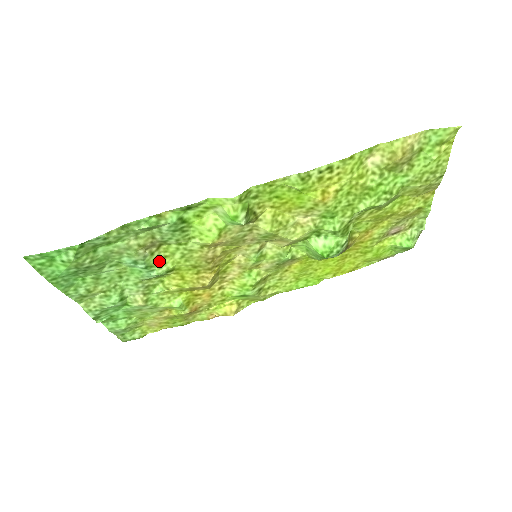
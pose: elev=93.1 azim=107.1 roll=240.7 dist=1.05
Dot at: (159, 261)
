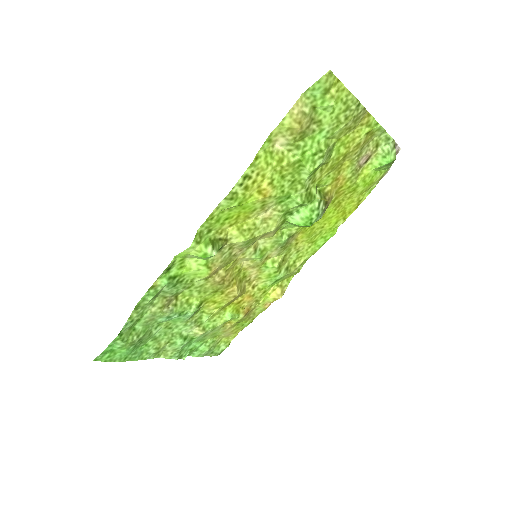
Dot at: (185, 305)
